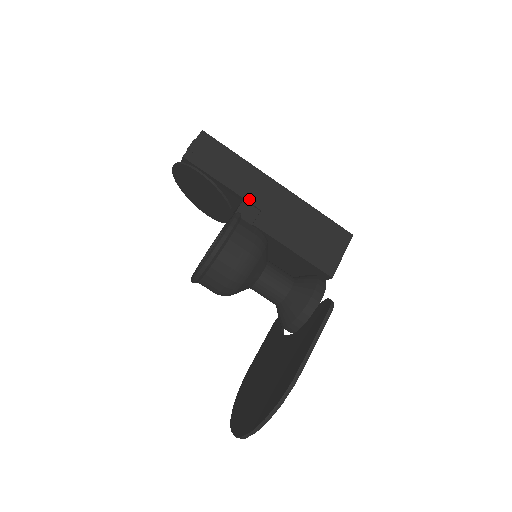
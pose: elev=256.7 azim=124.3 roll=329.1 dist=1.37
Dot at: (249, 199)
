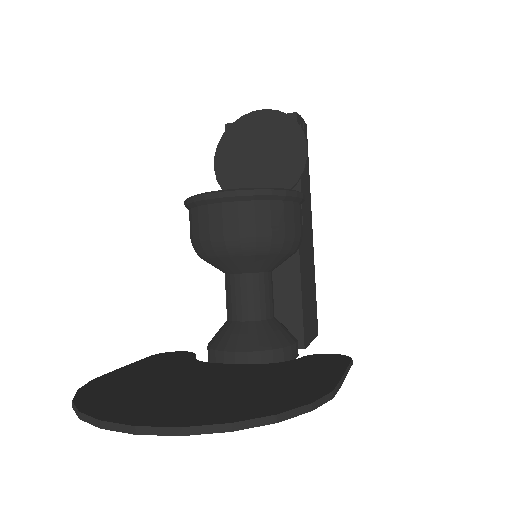
Dot at: (303, 205)
